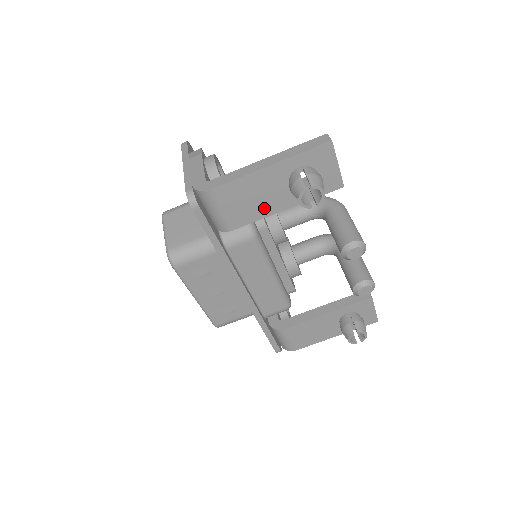
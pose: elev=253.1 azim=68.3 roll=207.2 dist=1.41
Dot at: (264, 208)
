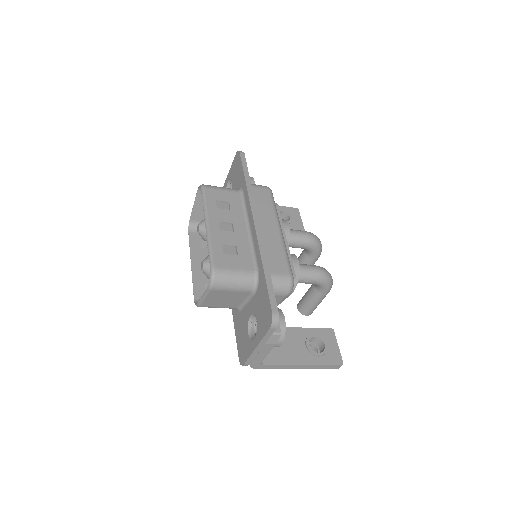
Dot at: occluded
